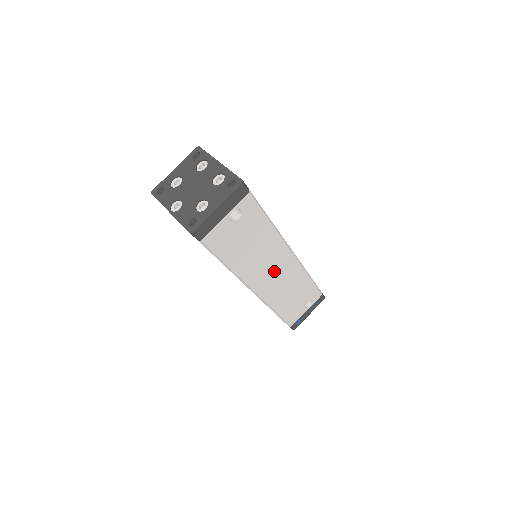
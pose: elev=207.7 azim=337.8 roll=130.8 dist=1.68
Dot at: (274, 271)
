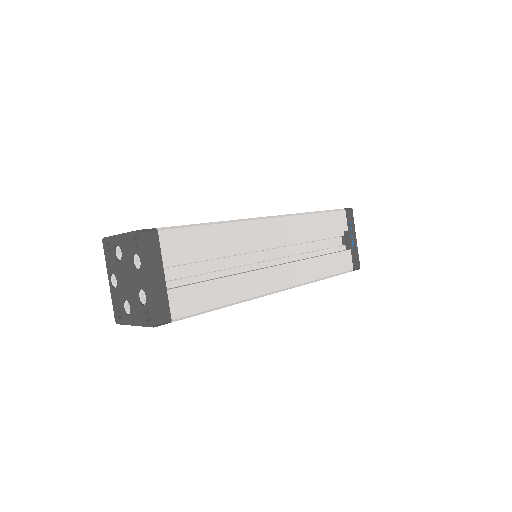
Dot at: occluded
